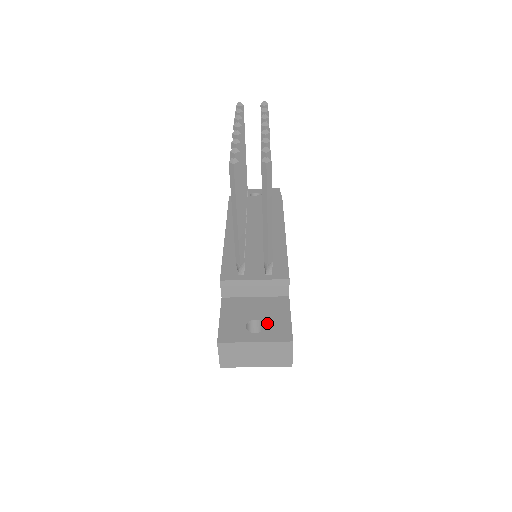
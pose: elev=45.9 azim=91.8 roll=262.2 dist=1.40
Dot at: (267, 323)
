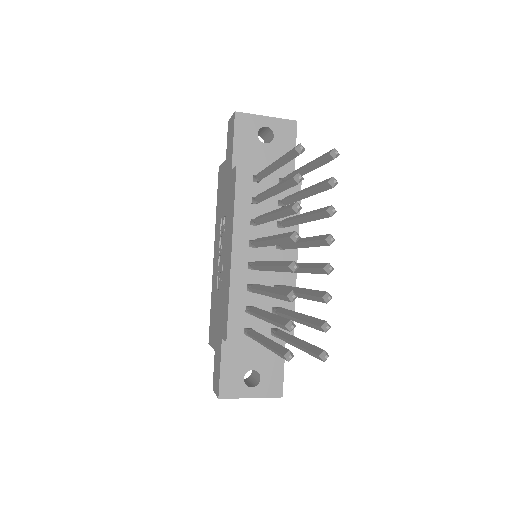
Dot at: (263, 375)
